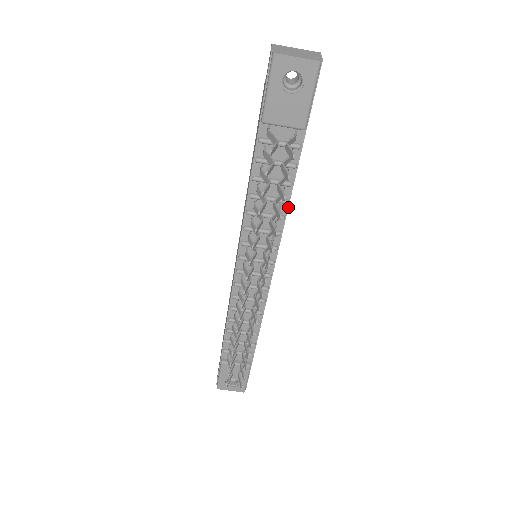
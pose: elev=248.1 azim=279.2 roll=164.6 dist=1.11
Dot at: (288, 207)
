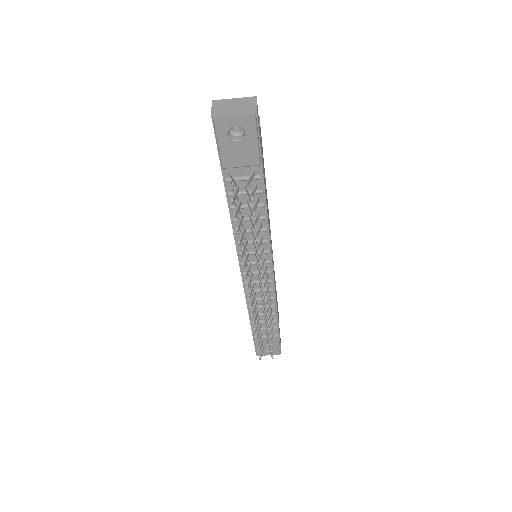
Dot at: occluded
